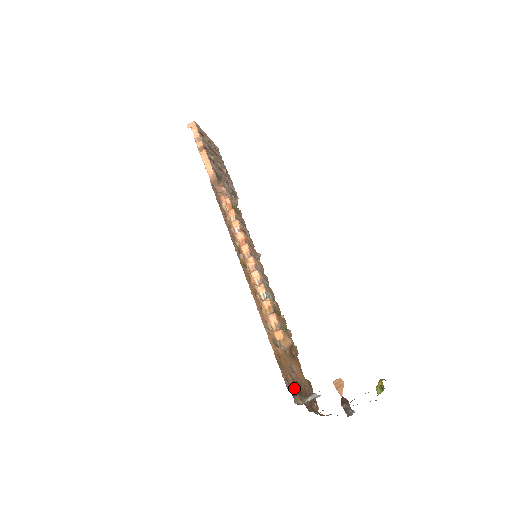
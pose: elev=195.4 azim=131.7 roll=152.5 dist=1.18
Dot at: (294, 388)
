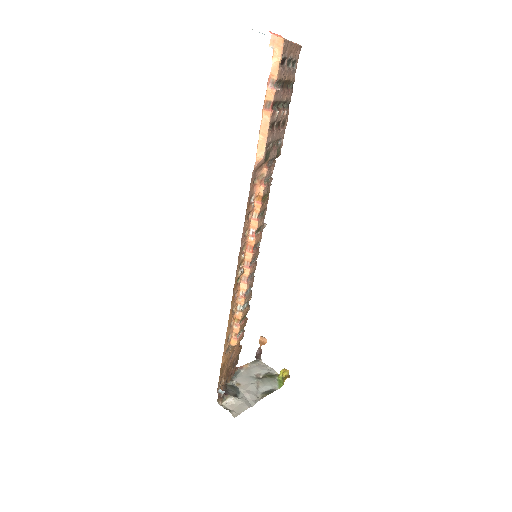
Dot at: (223, 382)
